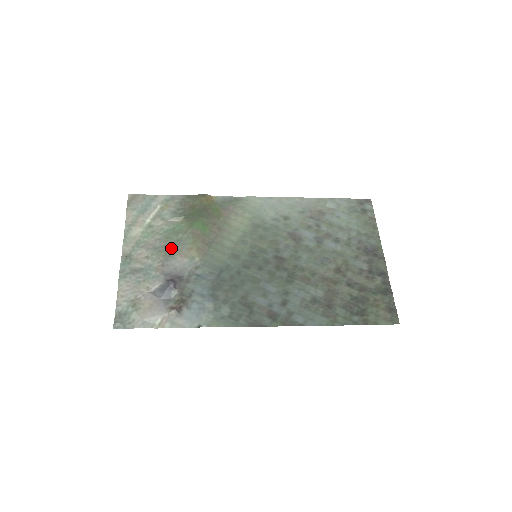
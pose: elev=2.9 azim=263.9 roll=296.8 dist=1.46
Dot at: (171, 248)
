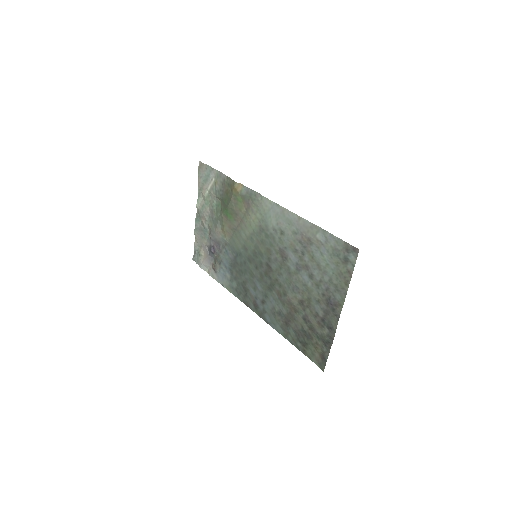
Dot at: (214, 223)
